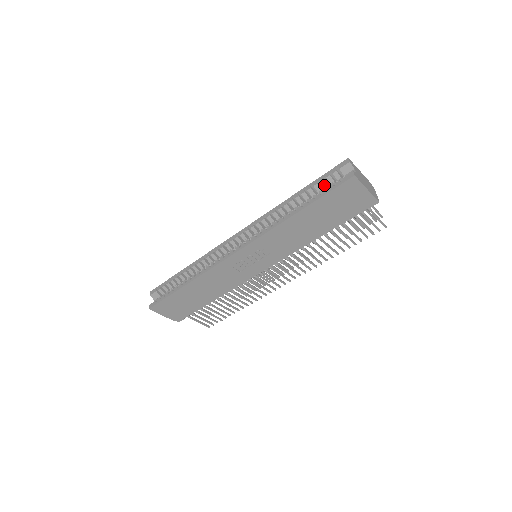
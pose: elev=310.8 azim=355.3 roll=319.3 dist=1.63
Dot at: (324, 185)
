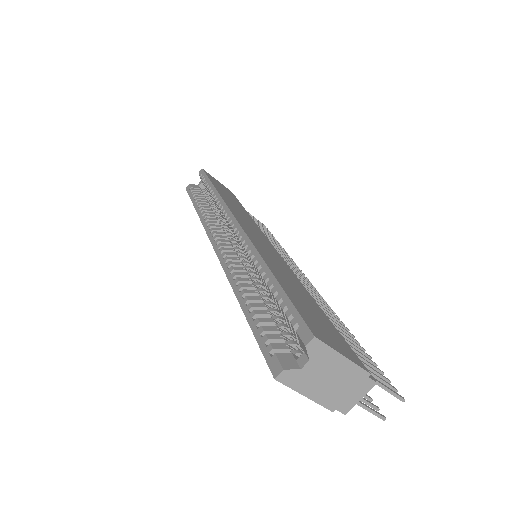
Dot at: (283, 314)
